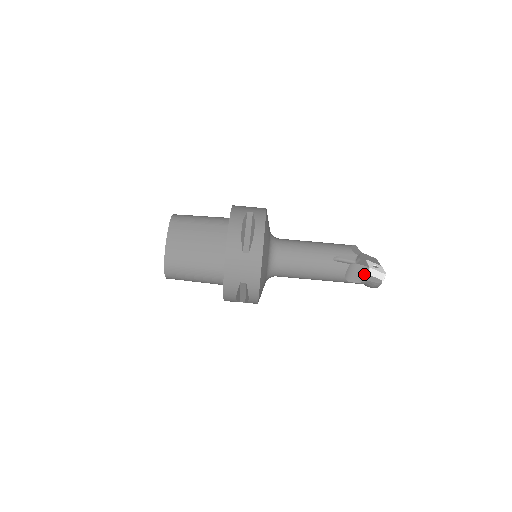
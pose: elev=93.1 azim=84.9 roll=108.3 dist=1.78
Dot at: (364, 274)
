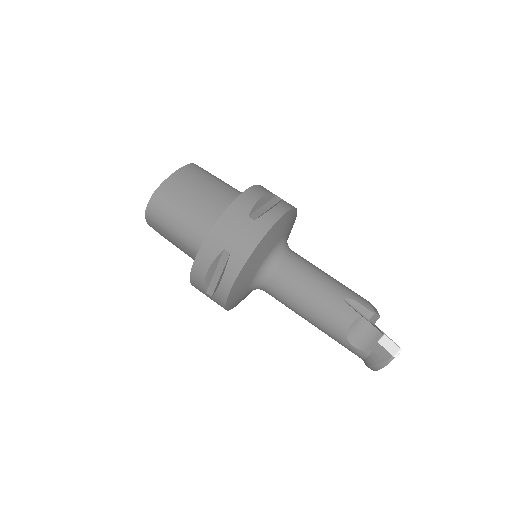
Dot at: (373, 341)
